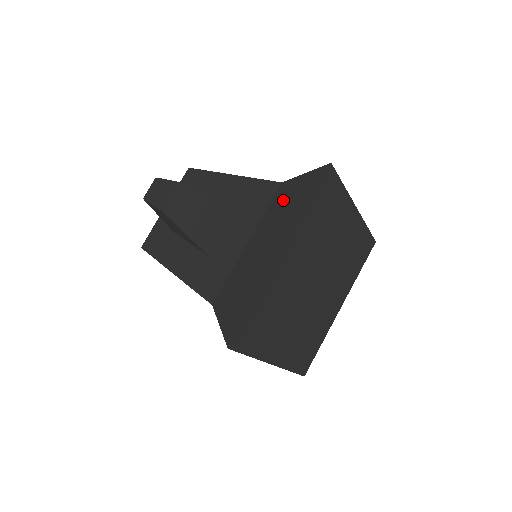
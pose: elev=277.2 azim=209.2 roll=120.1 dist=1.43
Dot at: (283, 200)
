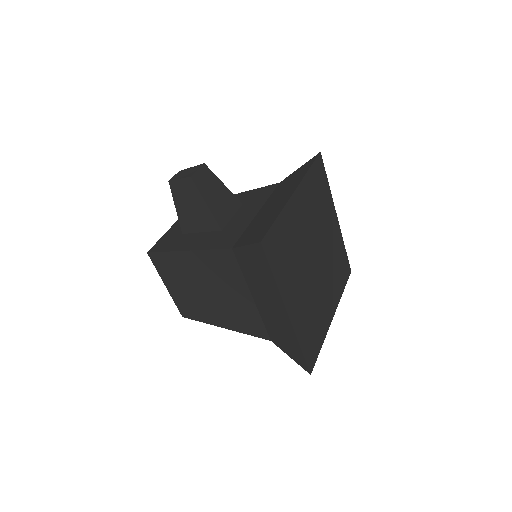
Dot at: (285, 183)
